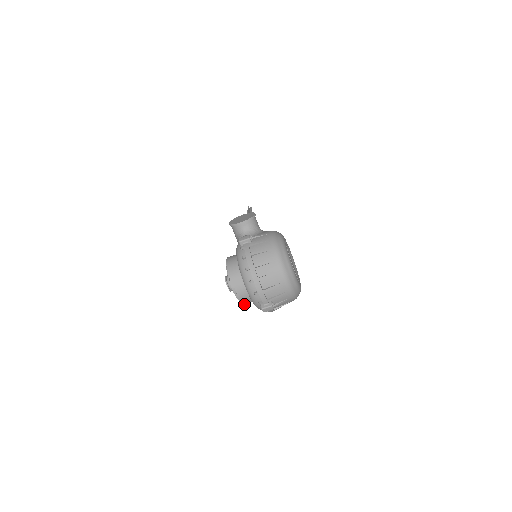
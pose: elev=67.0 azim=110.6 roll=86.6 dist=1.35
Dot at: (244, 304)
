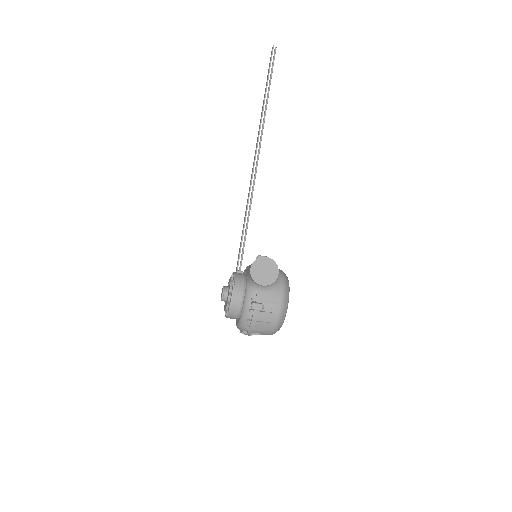
Dot at: occluded
